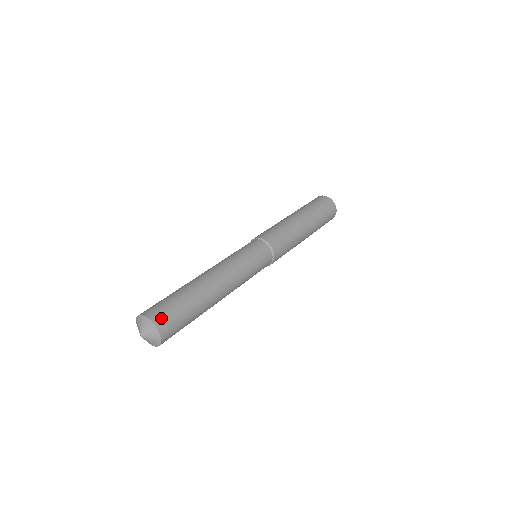
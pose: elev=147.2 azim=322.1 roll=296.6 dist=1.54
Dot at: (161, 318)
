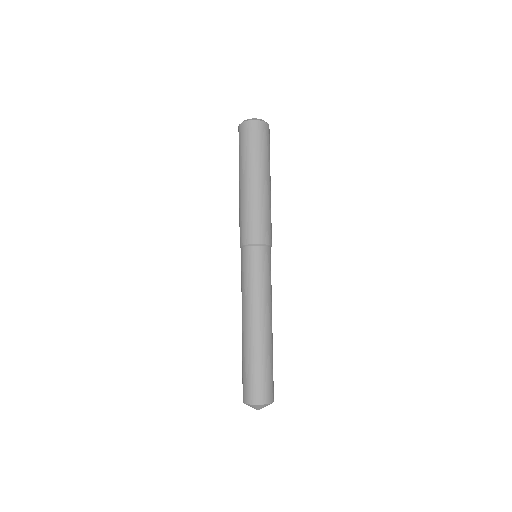
Dot at: (271, 394)
